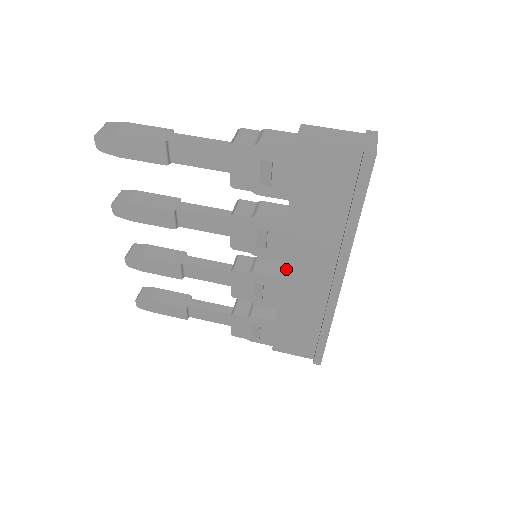
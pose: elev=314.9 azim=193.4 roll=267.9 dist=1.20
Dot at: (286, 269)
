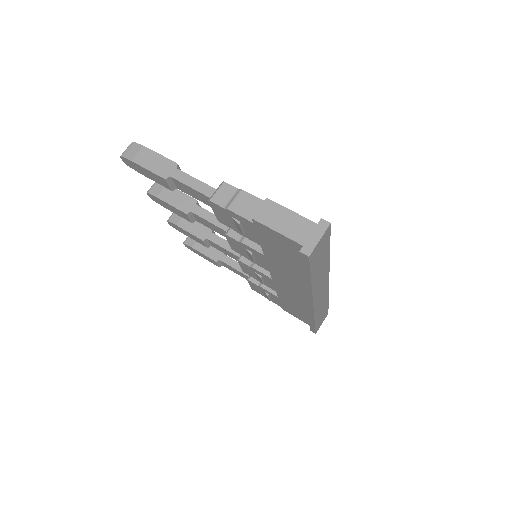
Dot at: (274, 277)
